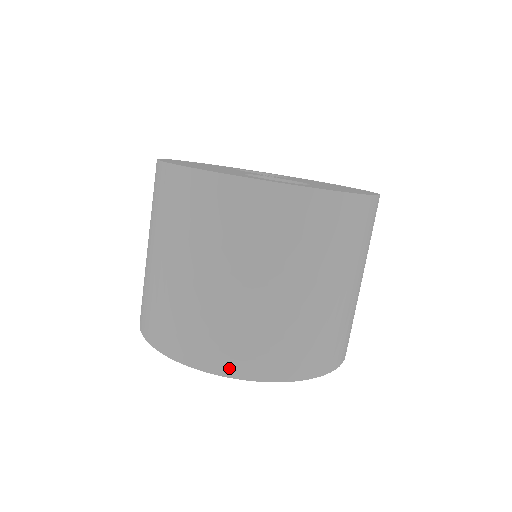
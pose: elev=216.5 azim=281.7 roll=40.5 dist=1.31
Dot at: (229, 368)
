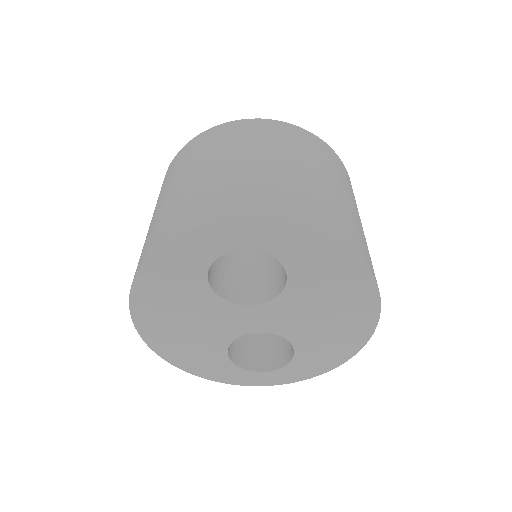
Dot at: (204, 220)
